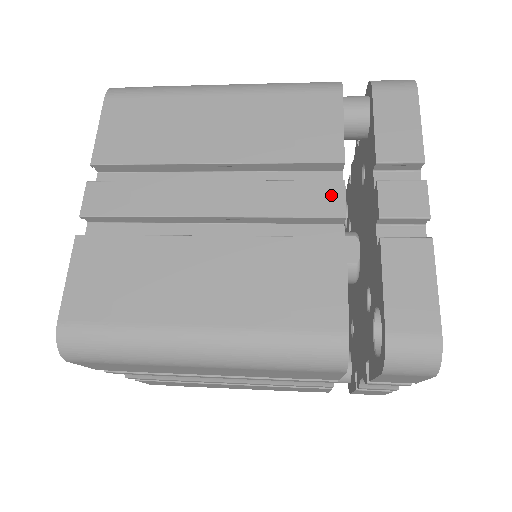
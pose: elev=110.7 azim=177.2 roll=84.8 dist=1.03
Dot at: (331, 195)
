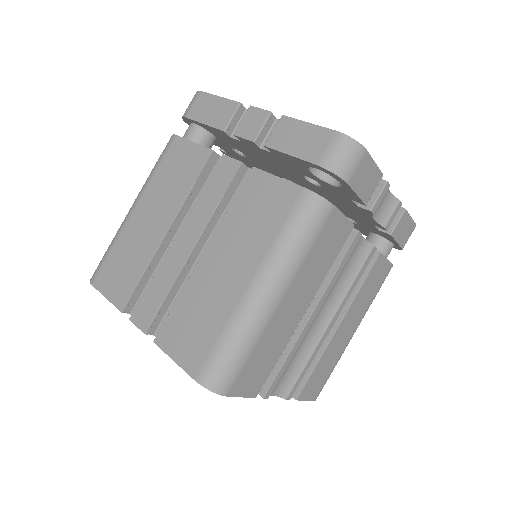
Dot at: (225, 166)
